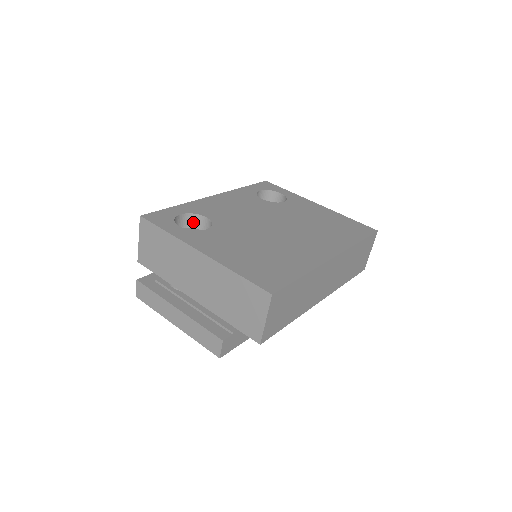
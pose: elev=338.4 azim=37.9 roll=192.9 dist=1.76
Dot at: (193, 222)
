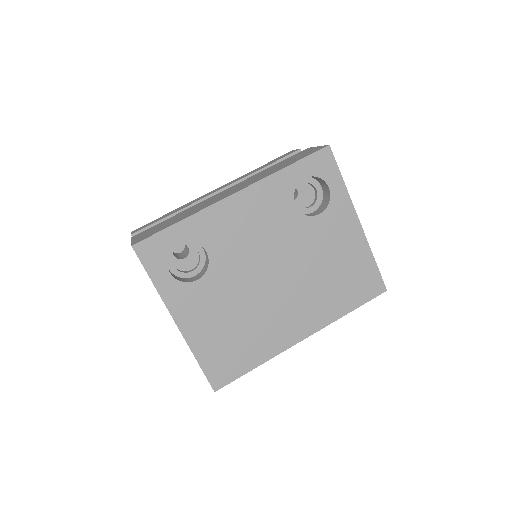
Dot at: occluded
